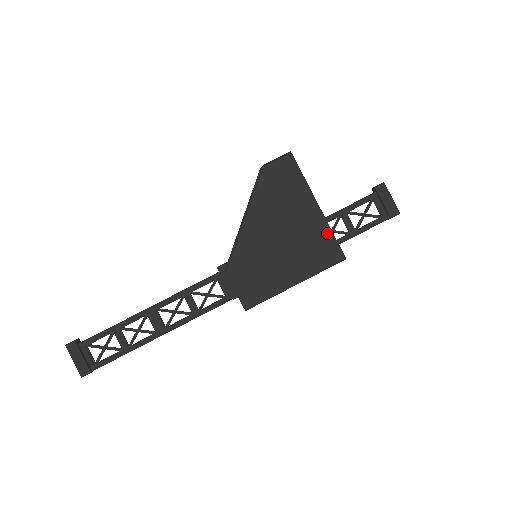
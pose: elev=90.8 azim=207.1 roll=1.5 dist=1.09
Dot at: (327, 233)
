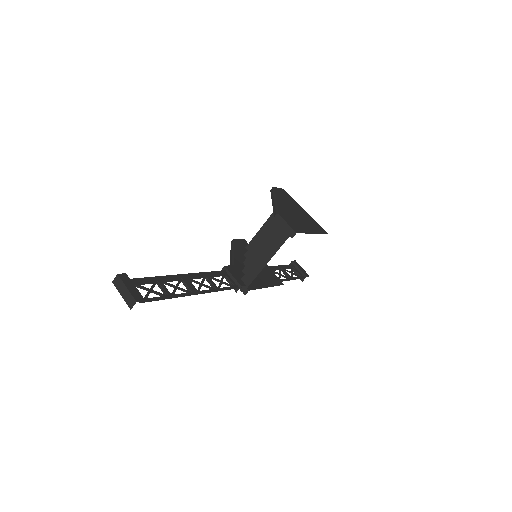
Dot at: (314, 221)
